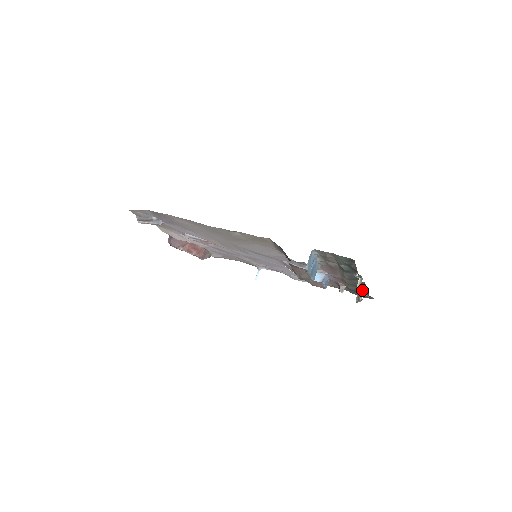
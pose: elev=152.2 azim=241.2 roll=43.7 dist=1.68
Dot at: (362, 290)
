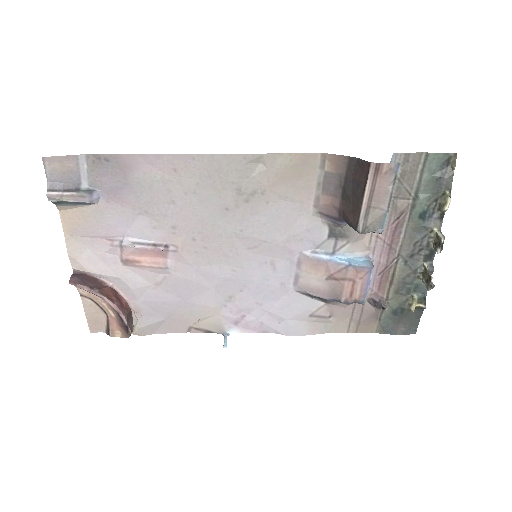
Dot at: (415, 294)
